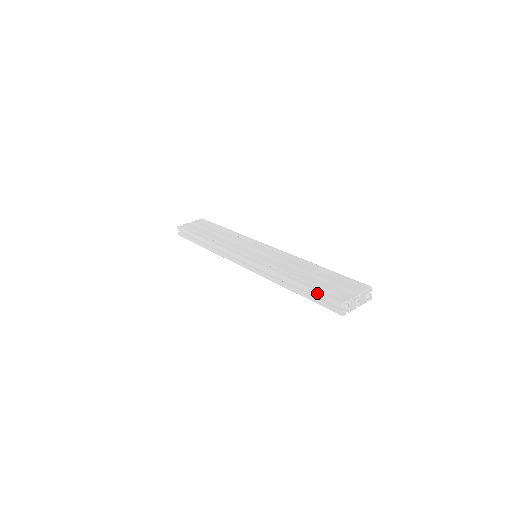
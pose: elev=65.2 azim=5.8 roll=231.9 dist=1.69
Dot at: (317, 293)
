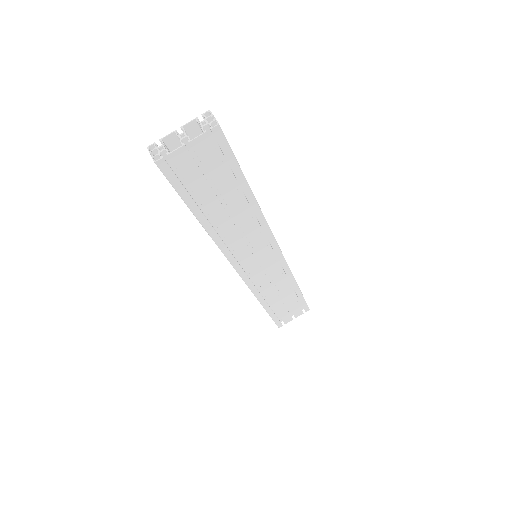
Dot at: occluded
